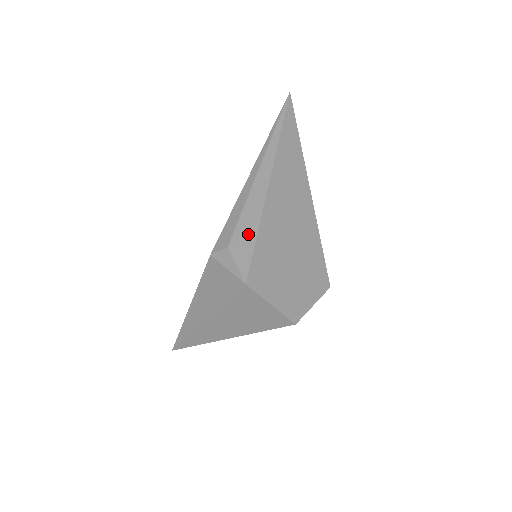
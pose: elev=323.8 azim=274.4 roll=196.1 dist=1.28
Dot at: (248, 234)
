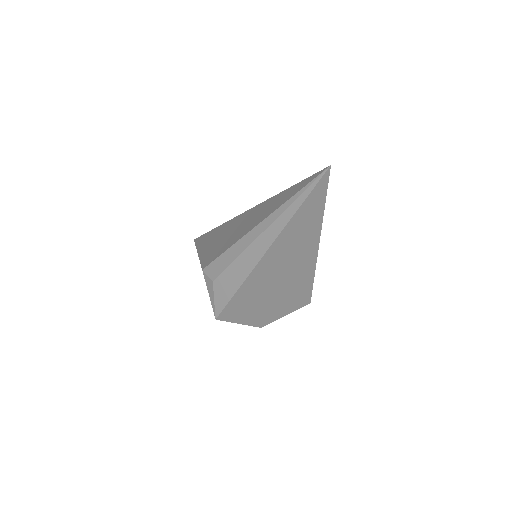
Dot at: (230, 286)
